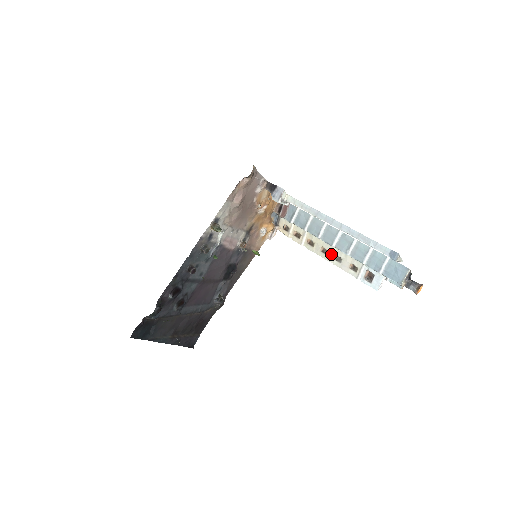
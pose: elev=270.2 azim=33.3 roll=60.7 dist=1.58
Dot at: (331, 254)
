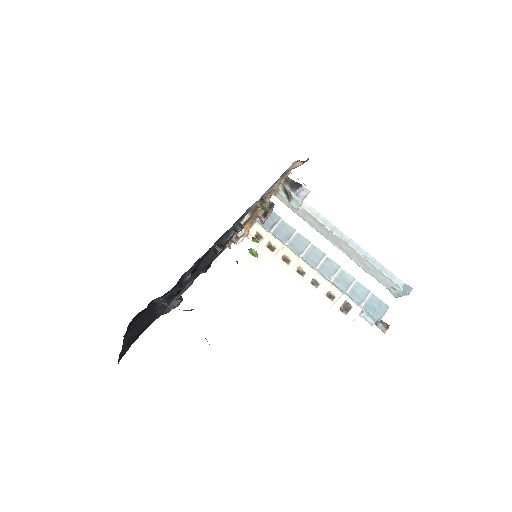
Dot at: (308, 277)
